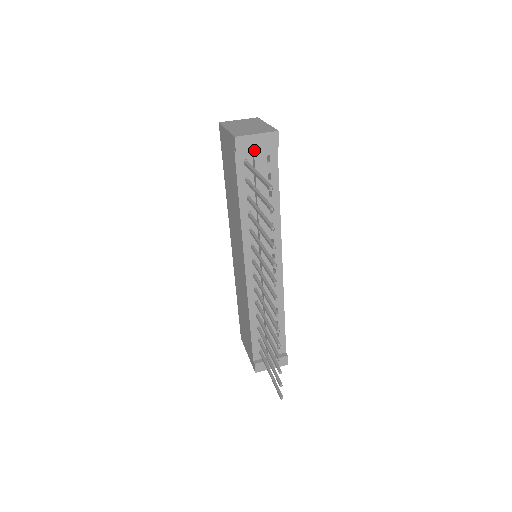
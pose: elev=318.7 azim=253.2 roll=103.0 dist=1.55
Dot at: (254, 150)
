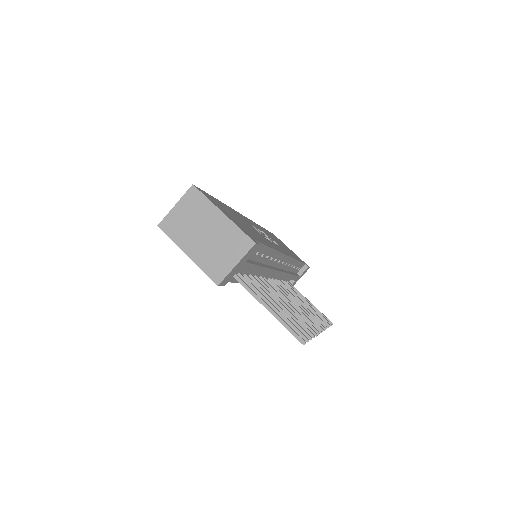
Dot at: (239, 269)
